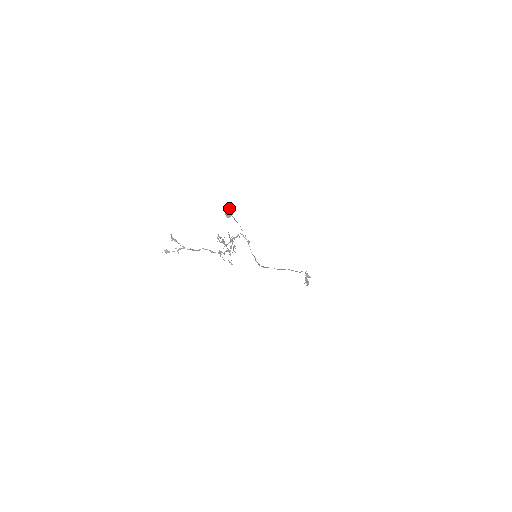
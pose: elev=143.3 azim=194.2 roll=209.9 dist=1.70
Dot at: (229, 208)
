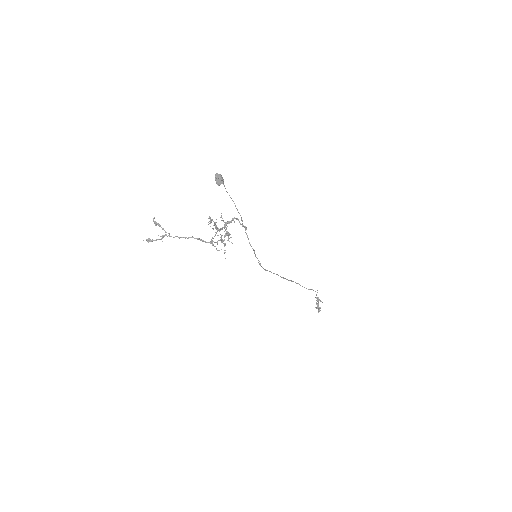
Dot at: (220, 174)
